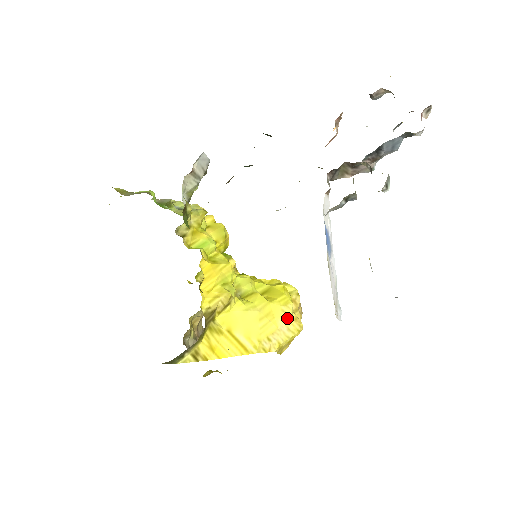
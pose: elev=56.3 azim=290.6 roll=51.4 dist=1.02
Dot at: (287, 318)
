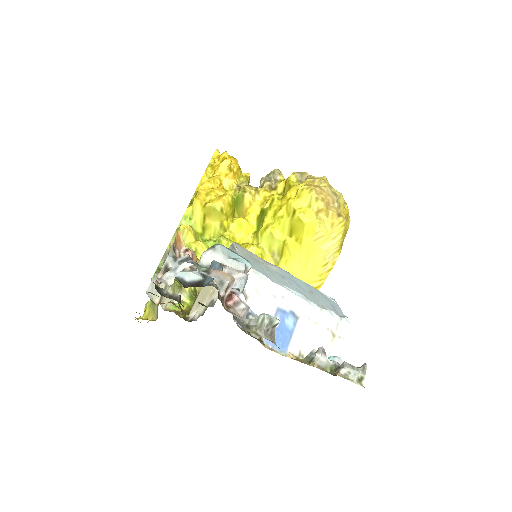
Dot at: (324, 238)
